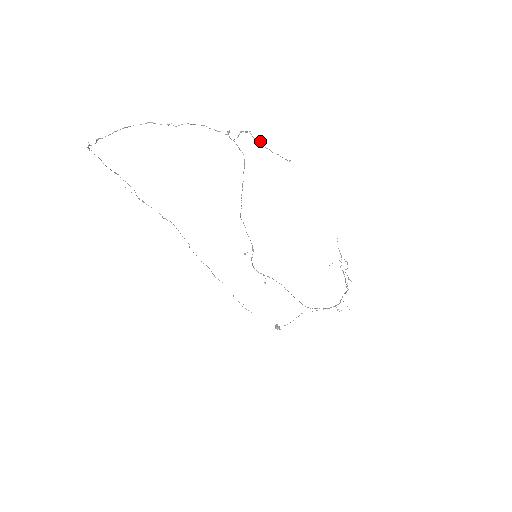
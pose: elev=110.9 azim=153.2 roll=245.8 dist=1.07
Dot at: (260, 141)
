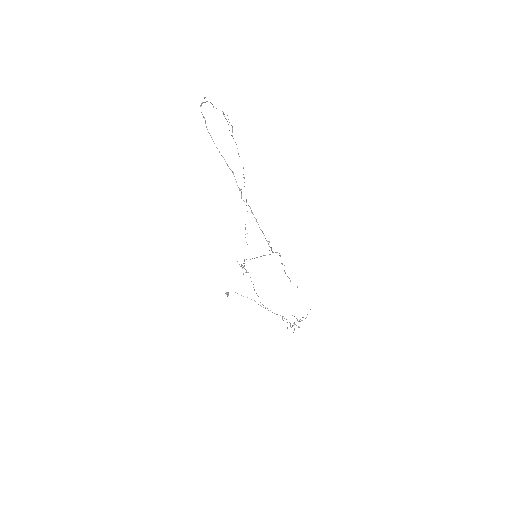
Dot at: occluded
